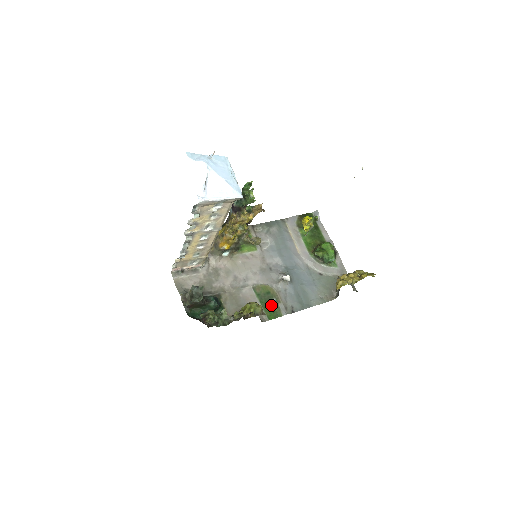
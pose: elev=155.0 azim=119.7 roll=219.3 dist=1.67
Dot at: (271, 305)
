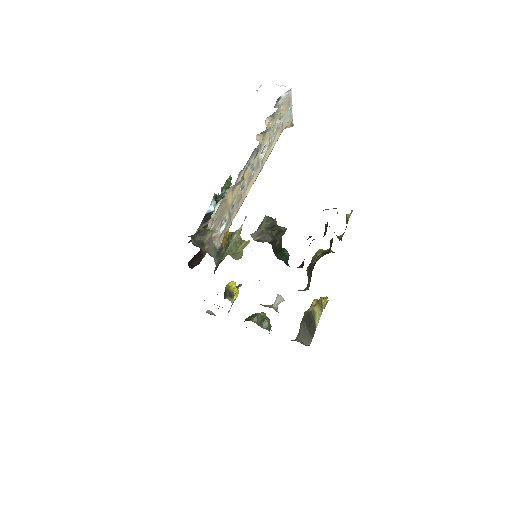
Dot at: occluded
